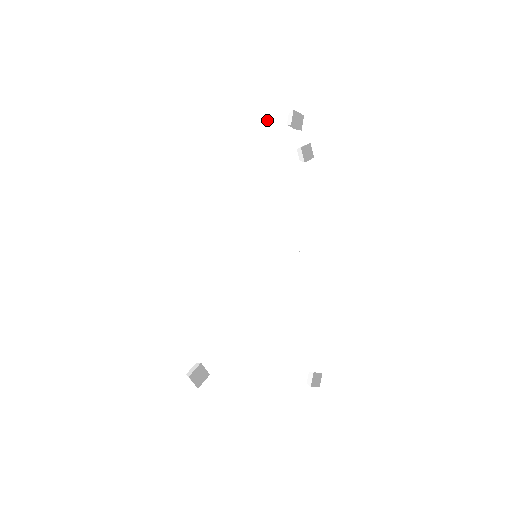
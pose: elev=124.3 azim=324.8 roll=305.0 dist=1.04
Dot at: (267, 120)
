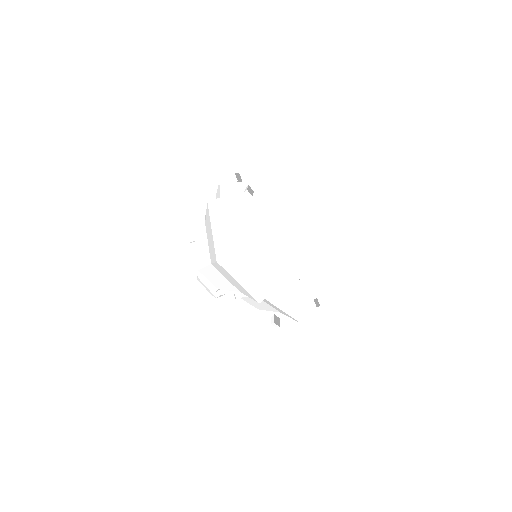
Dot at: (229, 185)
